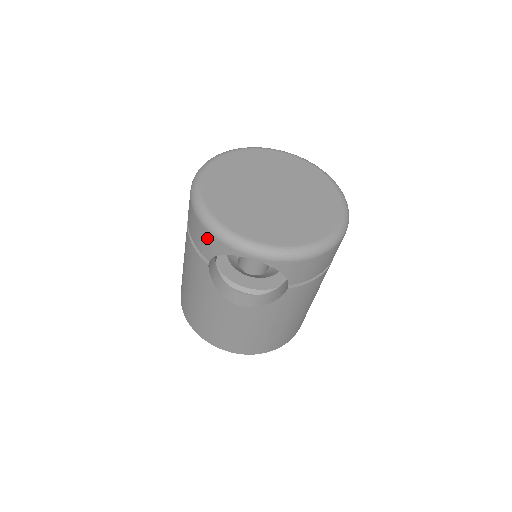
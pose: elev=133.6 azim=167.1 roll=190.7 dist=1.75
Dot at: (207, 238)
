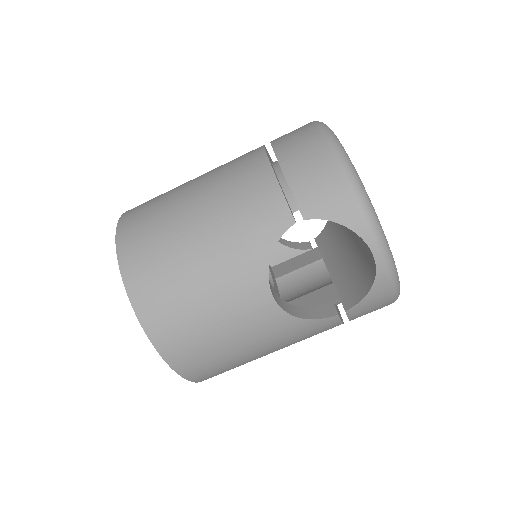
Dot at: (337, 193)
